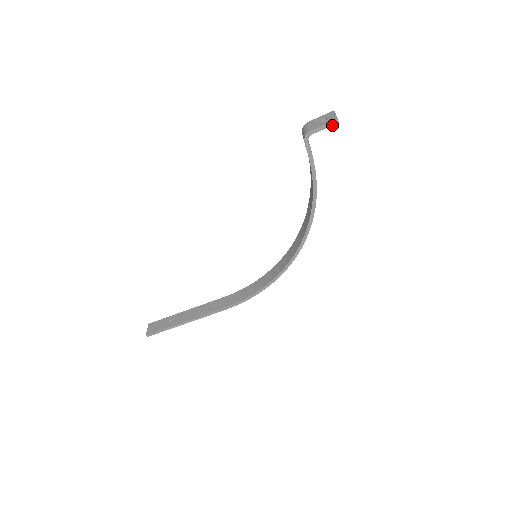
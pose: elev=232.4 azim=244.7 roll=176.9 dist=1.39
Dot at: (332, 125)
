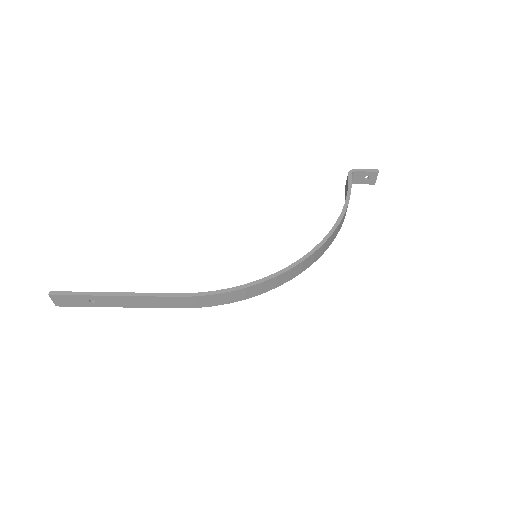
Dot at: (373, 171)
